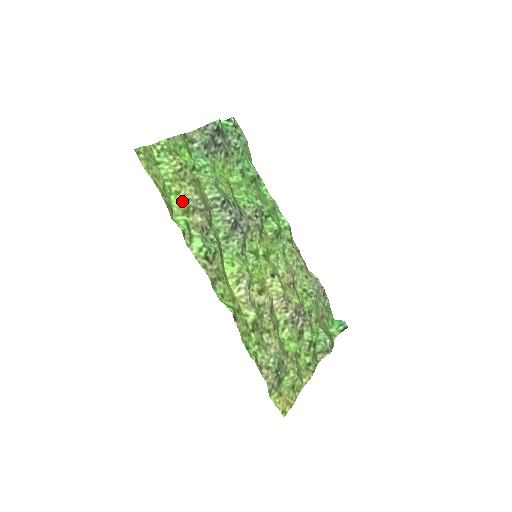
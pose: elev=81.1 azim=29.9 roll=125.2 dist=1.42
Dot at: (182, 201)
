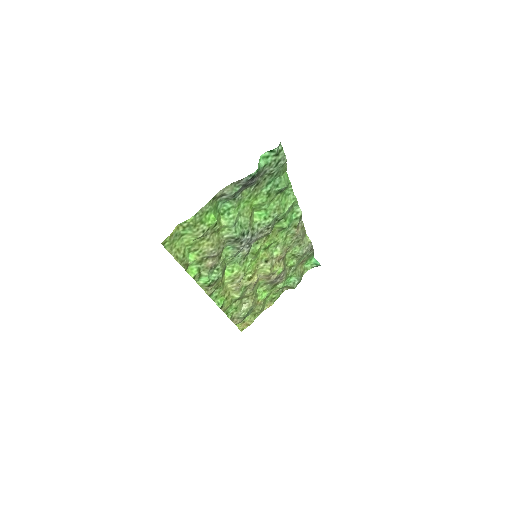
Dot at: (198, 255)
